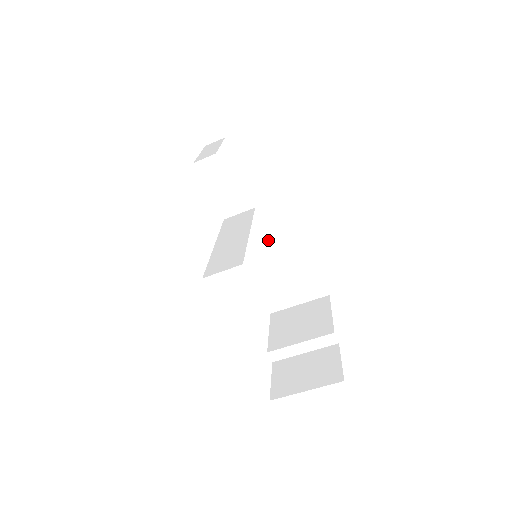
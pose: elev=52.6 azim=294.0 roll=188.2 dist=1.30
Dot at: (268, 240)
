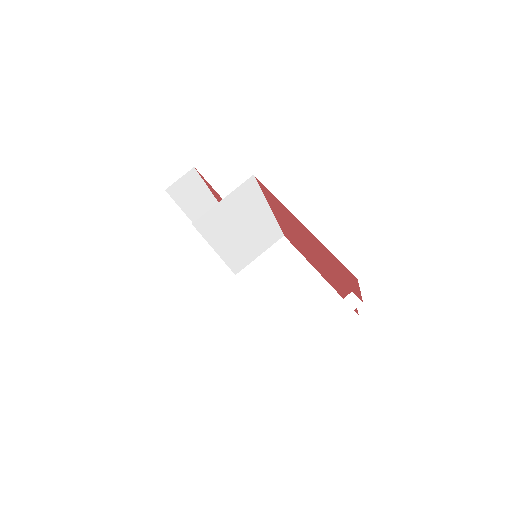
Dot at: (278, 280)
